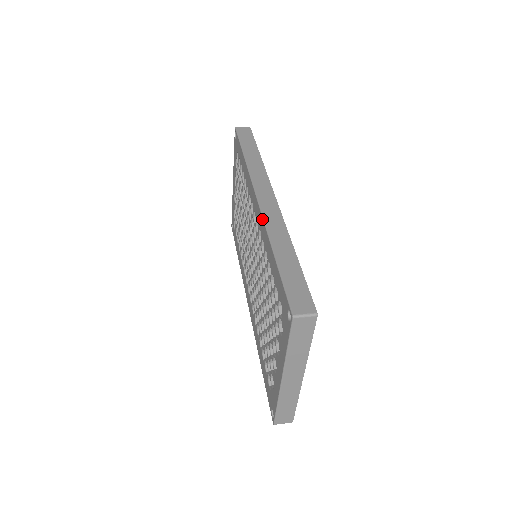
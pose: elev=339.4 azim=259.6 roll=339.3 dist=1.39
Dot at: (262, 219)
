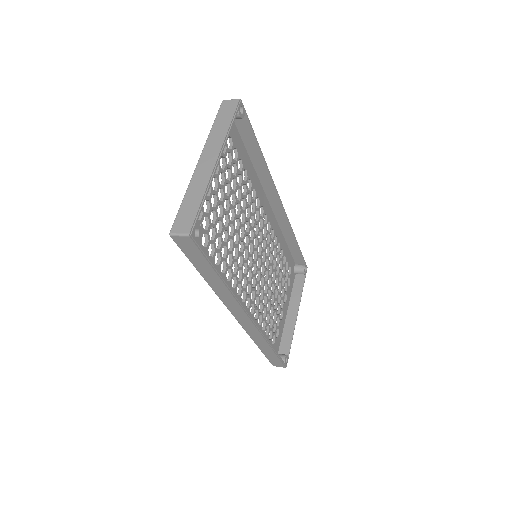
Dot at: occluded
